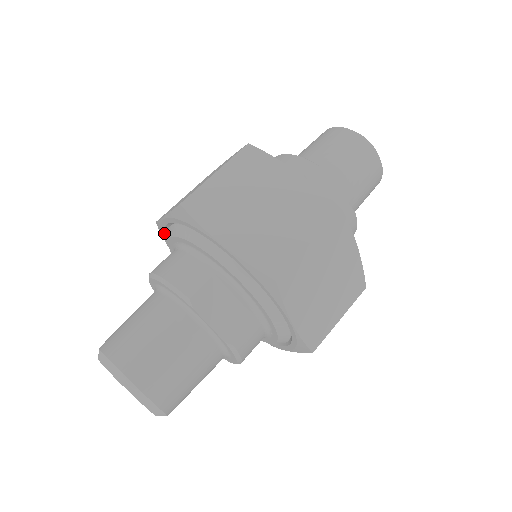
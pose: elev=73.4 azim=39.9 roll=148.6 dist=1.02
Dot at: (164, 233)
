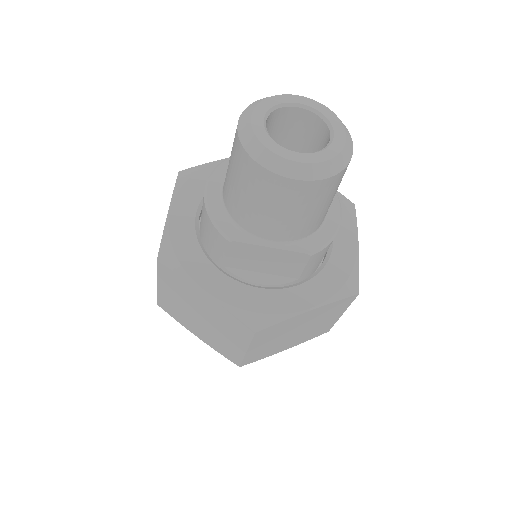
Dot at: occluded
